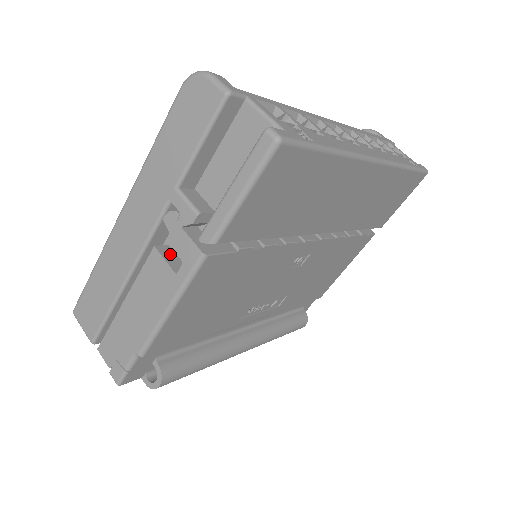
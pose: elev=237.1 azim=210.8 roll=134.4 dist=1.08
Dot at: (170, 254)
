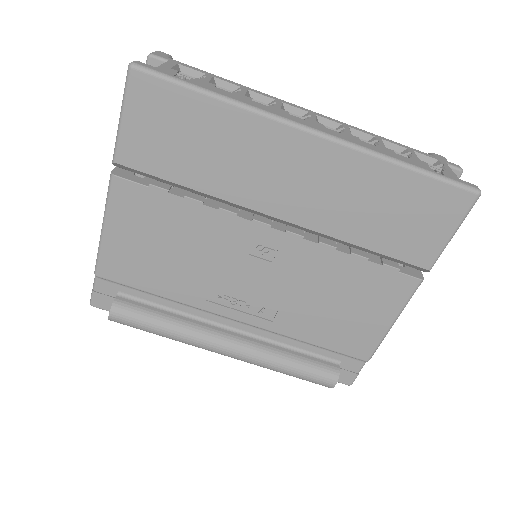
Dot at: occluded
